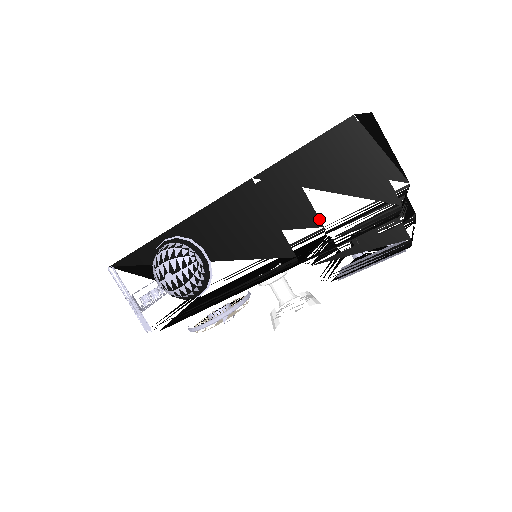
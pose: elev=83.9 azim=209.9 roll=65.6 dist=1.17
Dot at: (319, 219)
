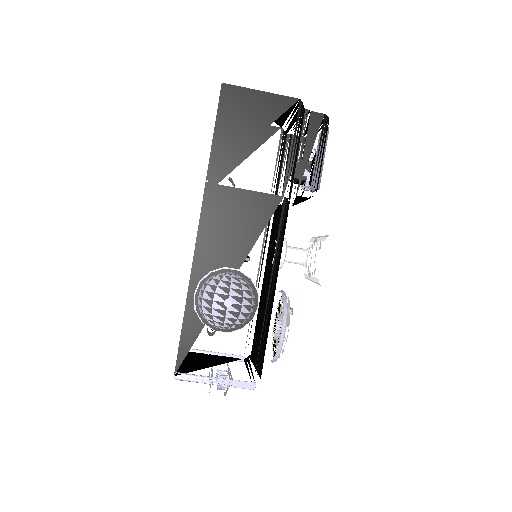
Dot at: occluded
